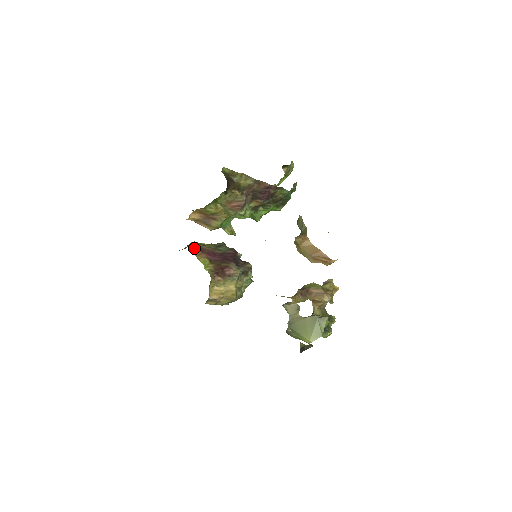
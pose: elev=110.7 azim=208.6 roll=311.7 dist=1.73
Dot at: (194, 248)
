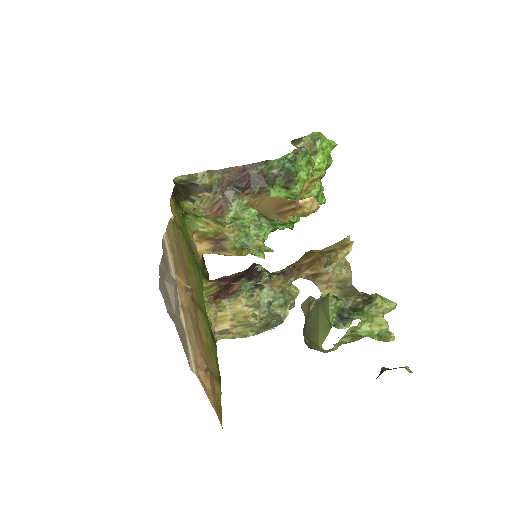
Dot at: (210, 280)
